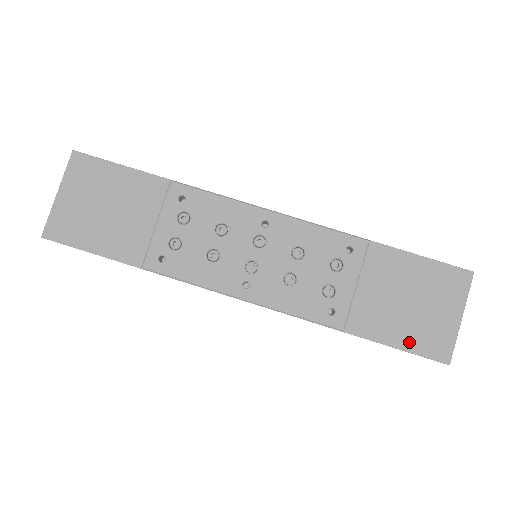
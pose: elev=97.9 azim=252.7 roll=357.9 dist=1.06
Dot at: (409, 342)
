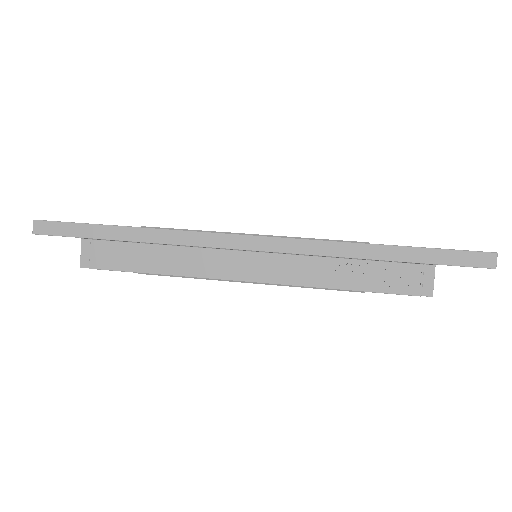
Dot at: occluded
